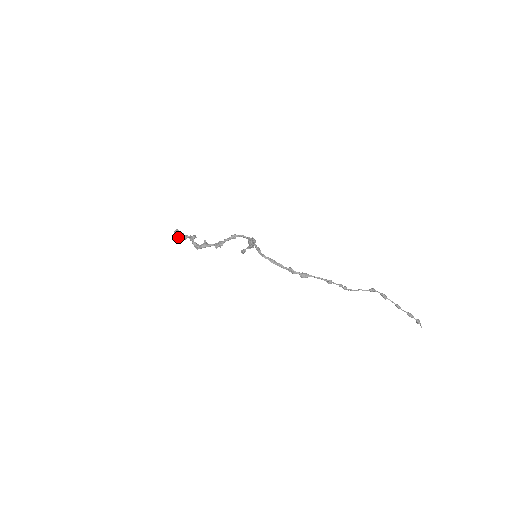
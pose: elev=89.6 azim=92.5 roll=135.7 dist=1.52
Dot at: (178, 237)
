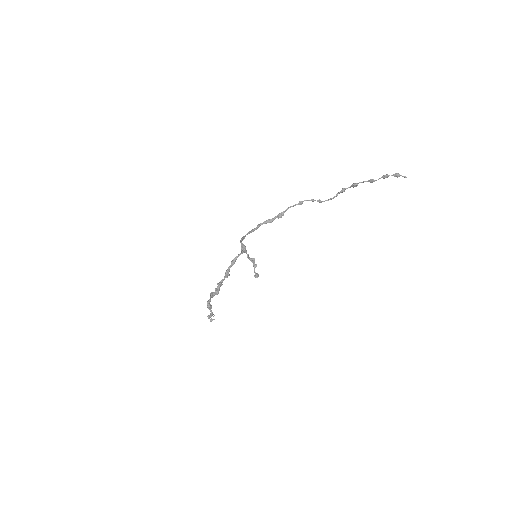
Dot at: (210, 314)
